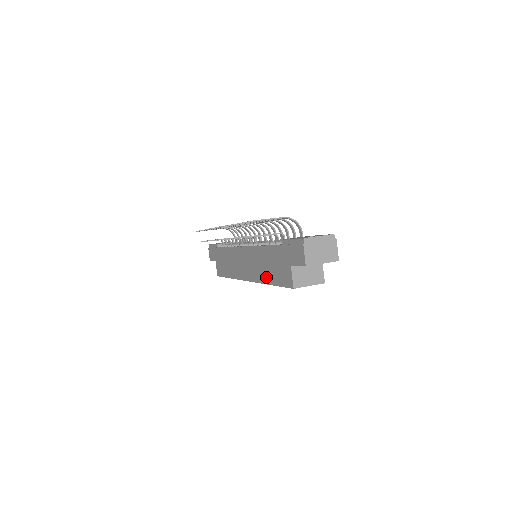
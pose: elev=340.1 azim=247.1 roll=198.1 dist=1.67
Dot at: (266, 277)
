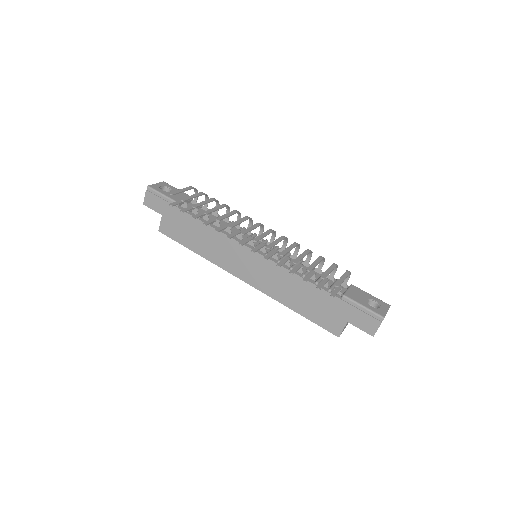
Dot at: (291, 302)
